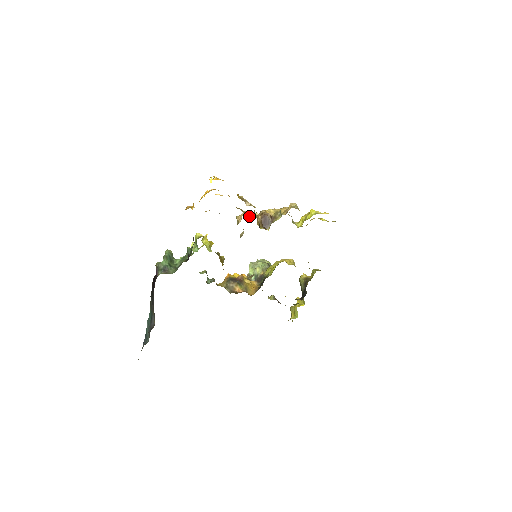
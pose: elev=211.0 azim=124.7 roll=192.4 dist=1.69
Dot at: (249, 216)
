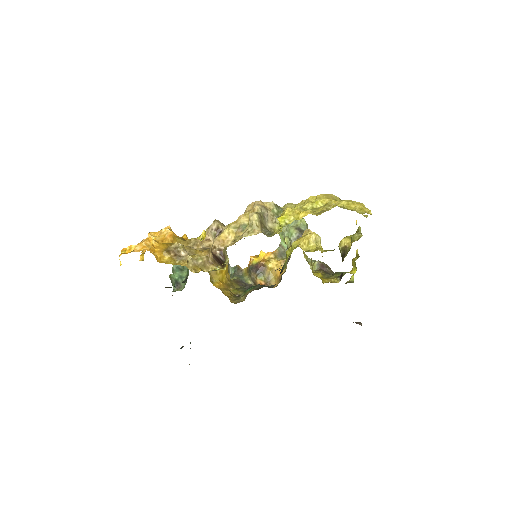
Dot at: (213, 235)
